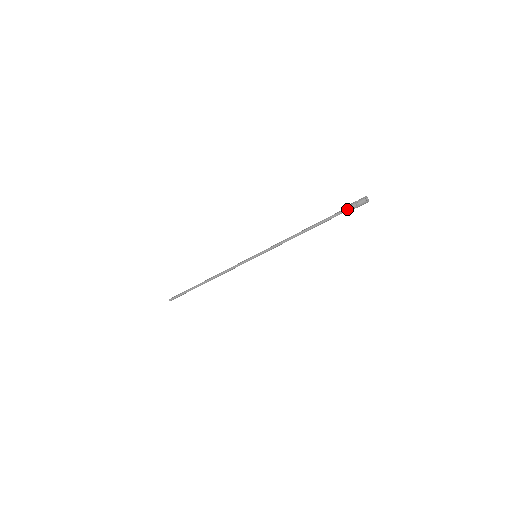
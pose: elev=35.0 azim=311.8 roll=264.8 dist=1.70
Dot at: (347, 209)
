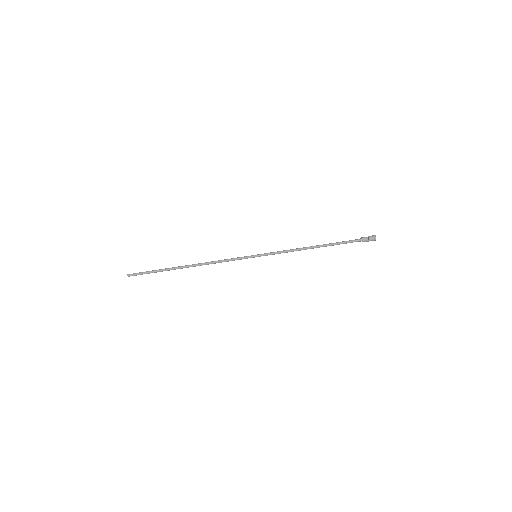
Dot at: (357, 240)
